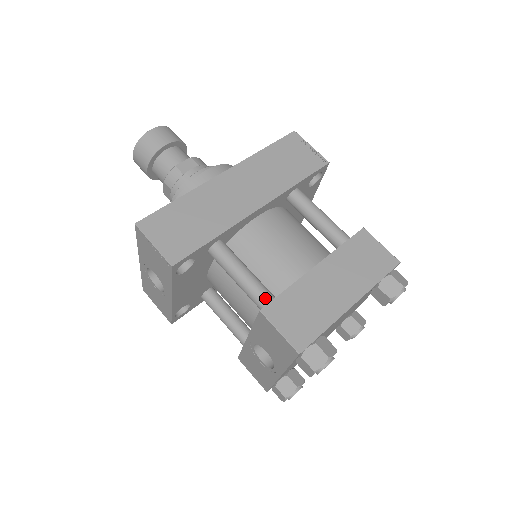
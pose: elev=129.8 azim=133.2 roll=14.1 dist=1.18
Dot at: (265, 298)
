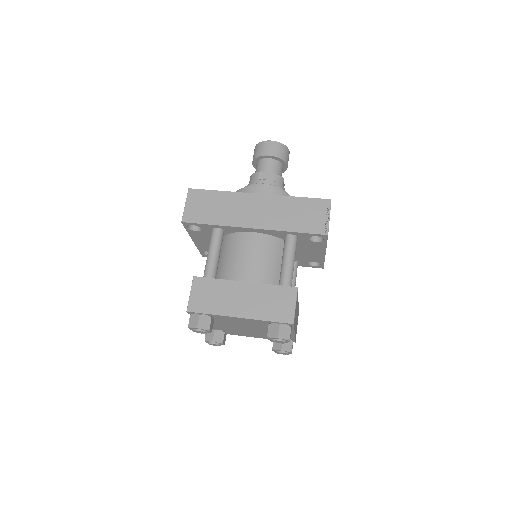
Dot at: (207, 274)
